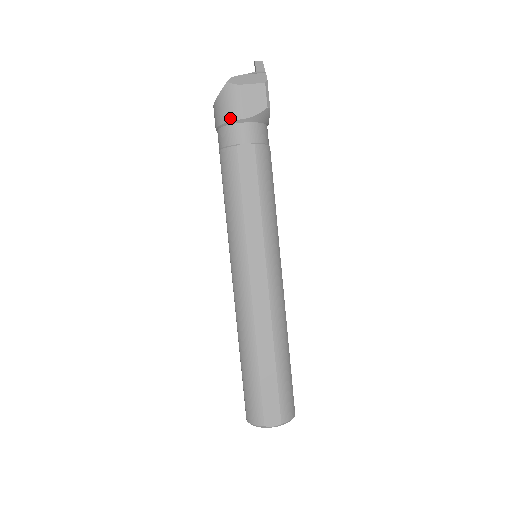
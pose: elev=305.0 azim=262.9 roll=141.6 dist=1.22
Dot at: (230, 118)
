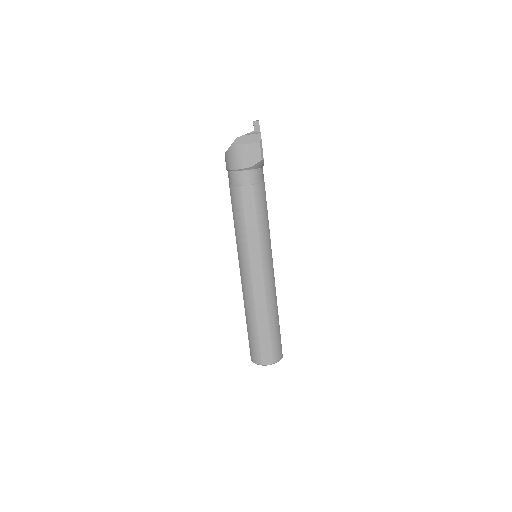
Dot at: (236, 167)
